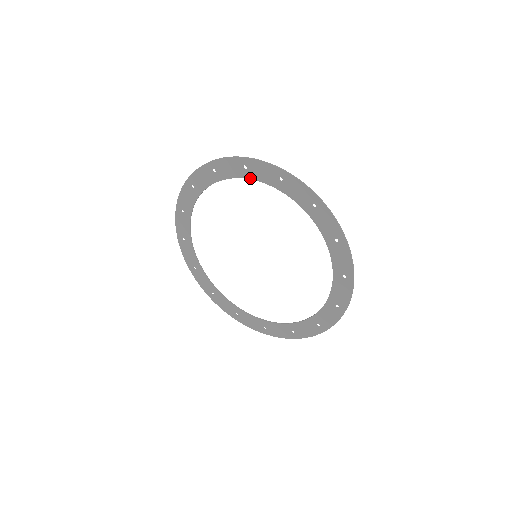
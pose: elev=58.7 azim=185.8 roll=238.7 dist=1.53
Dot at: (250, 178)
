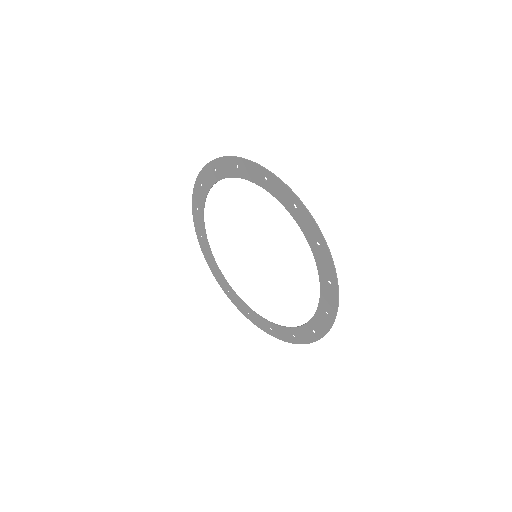
Dot at: (268, 190)
